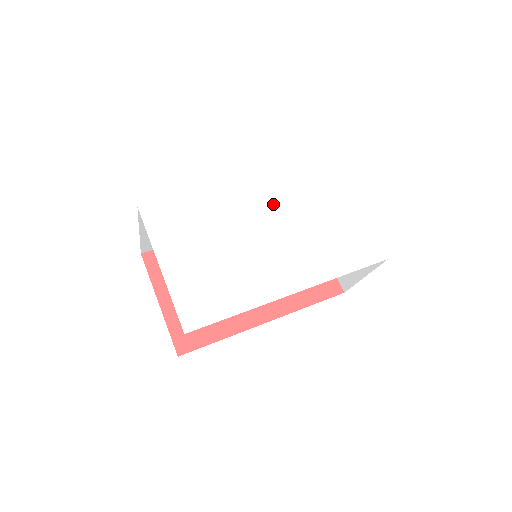
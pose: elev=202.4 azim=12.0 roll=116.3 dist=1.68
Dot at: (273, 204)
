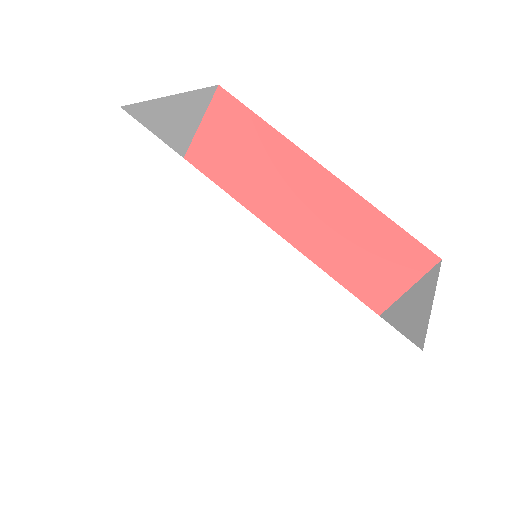
Dot at: (261, 284)
